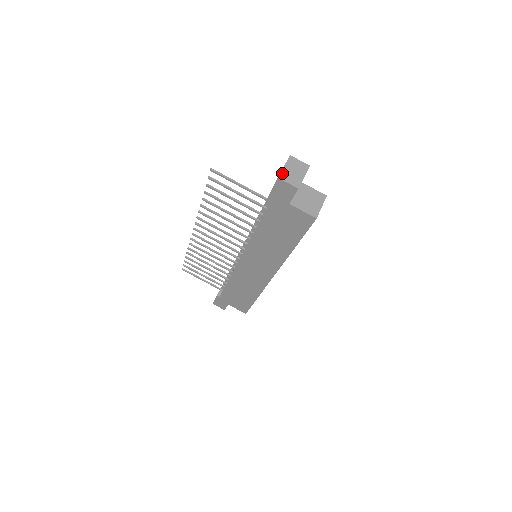
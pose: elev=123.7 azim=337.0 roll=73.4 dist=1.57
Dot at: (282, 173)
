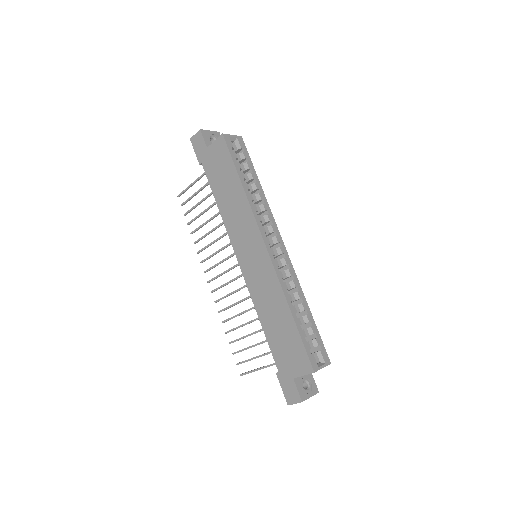
Dot at: occluded
